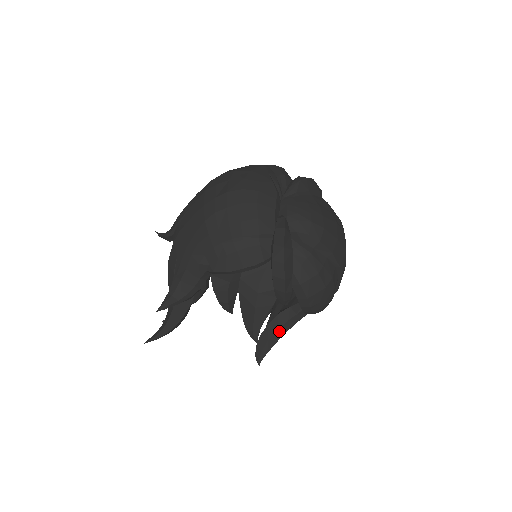
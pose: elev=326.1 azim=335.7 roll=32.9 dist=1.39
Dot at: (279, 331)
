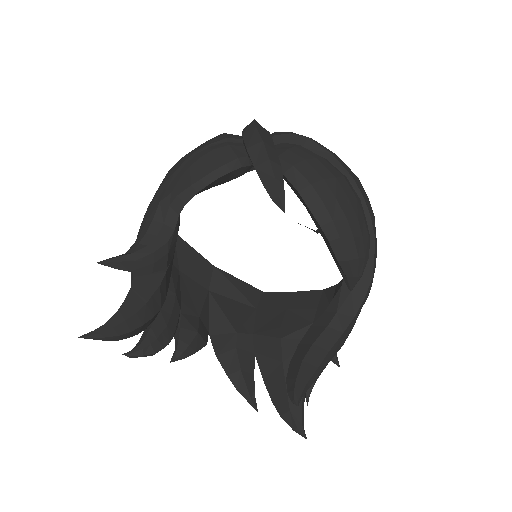
Dot at: (317, 345)
